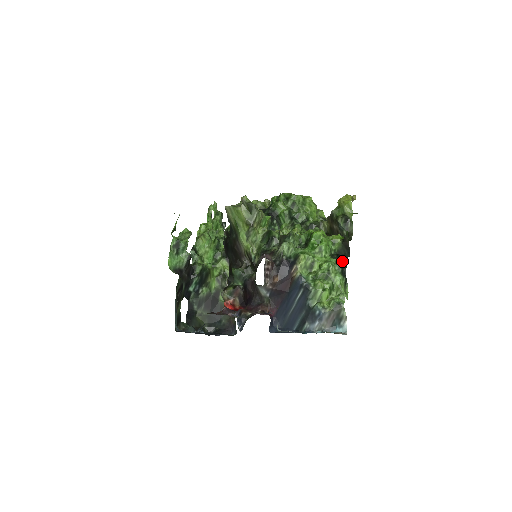
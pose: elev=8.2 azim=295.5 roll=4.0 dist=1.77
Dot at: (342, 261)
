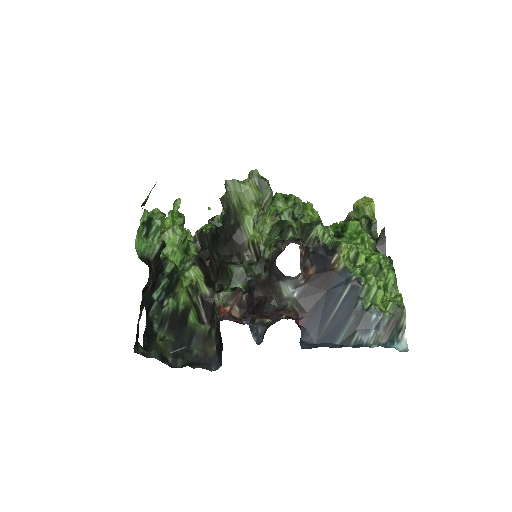
Dot at: occluded
